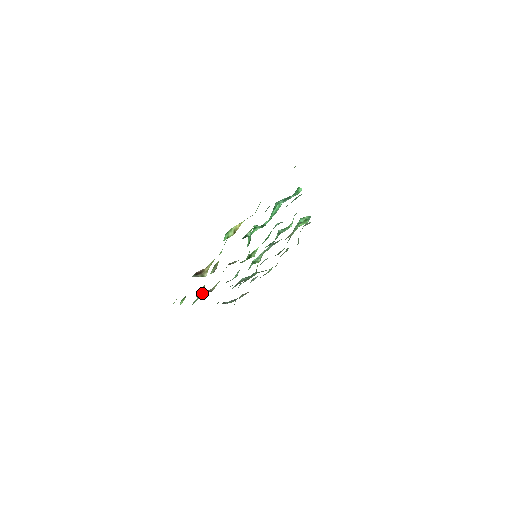
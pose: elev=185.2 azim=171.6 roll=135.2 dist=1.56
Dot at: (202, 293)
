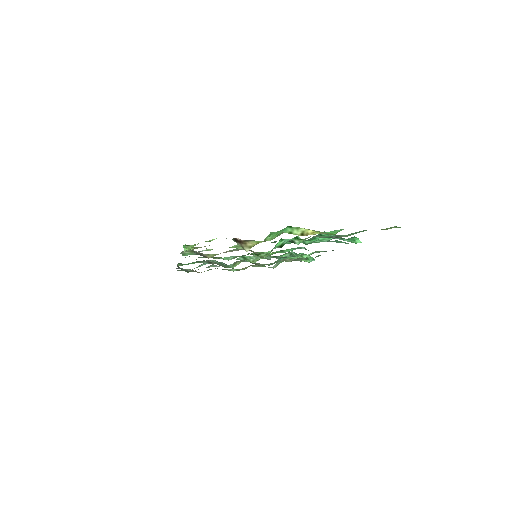
Dot at: (194, 251)
